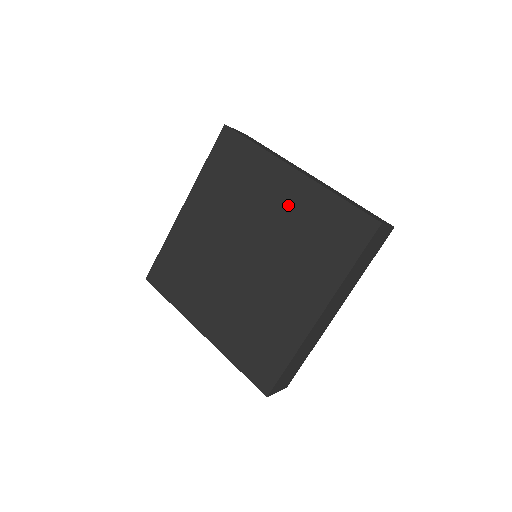
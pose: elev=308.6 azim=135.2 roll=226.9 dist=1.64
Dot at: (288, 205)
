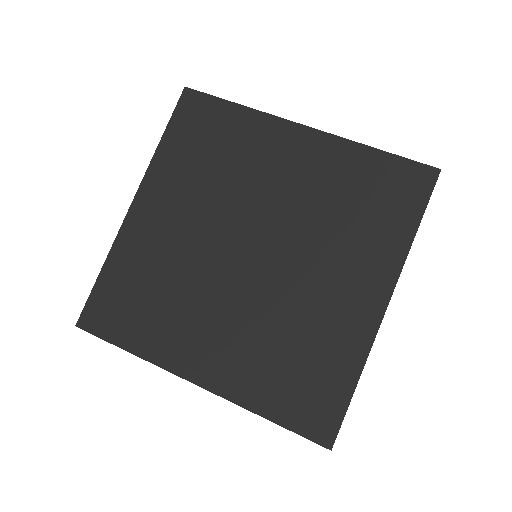
Dot at: (305, 171)
